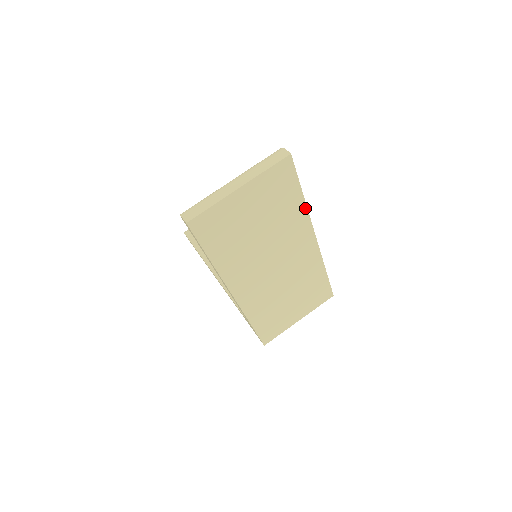
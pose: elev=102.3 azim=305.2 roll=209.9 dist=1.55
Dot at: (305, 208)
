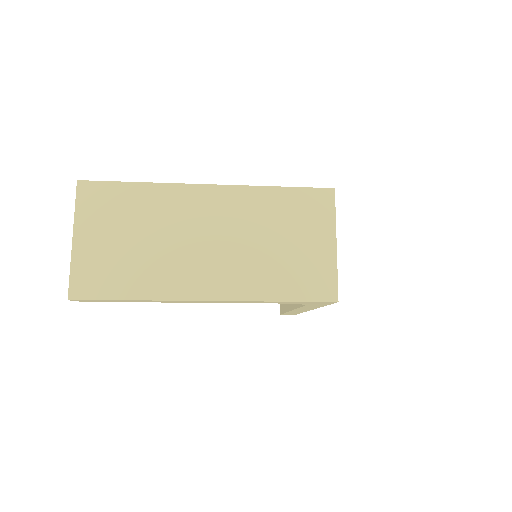
Dot at: (155, 185)
